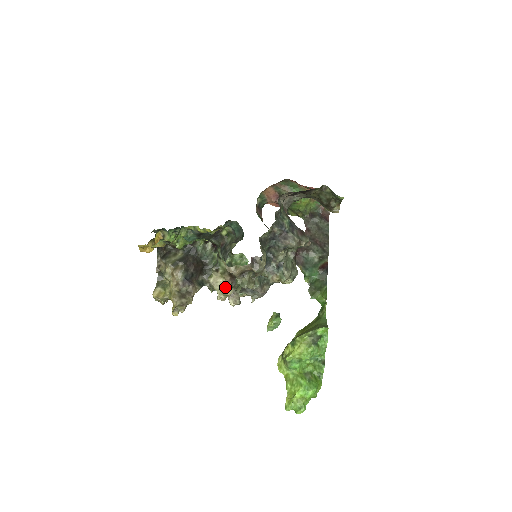
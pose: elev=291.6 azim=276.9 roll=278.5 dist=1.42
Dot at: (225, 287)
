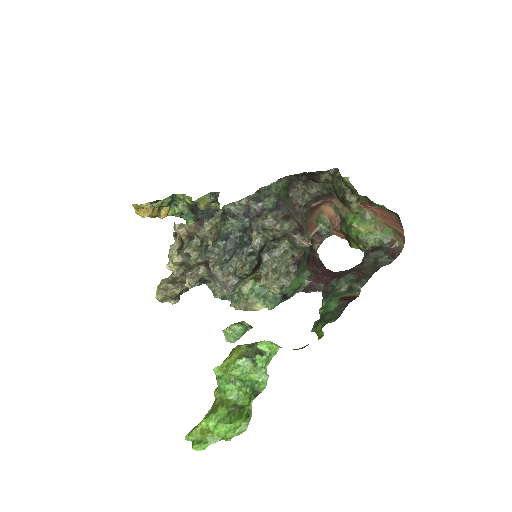
Dot at: (174, 252)
